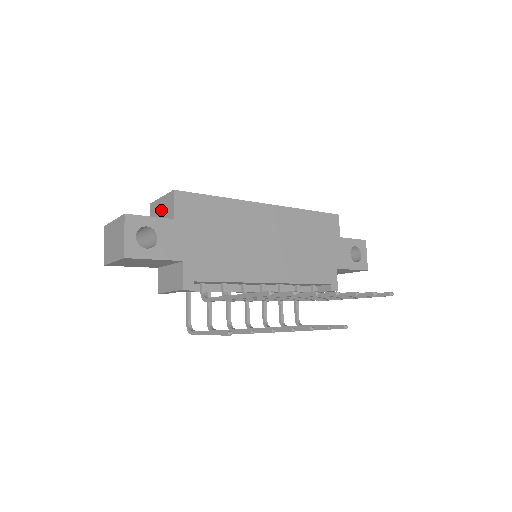
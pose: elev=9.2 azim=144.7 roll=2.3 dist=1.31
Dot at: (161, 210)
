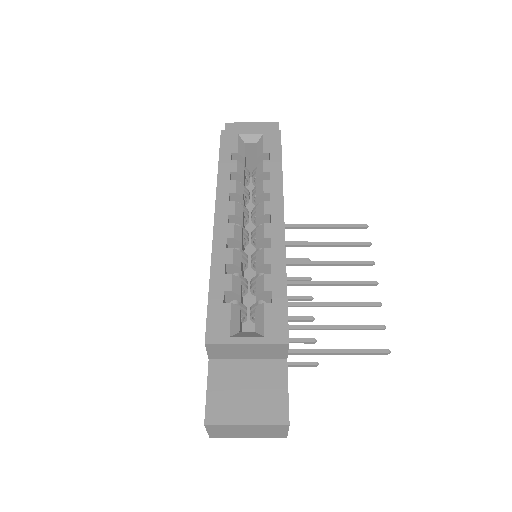
Dot at: (248, 352)
